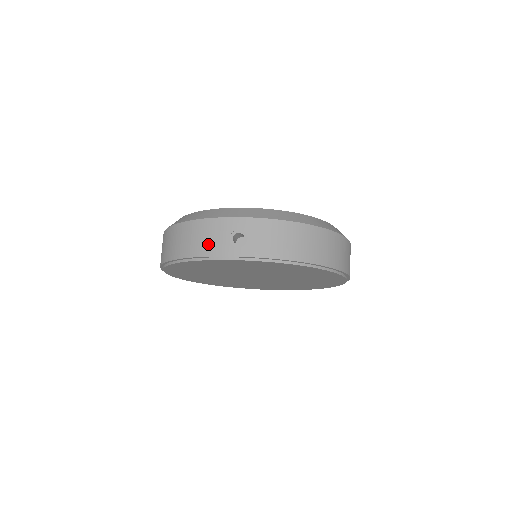
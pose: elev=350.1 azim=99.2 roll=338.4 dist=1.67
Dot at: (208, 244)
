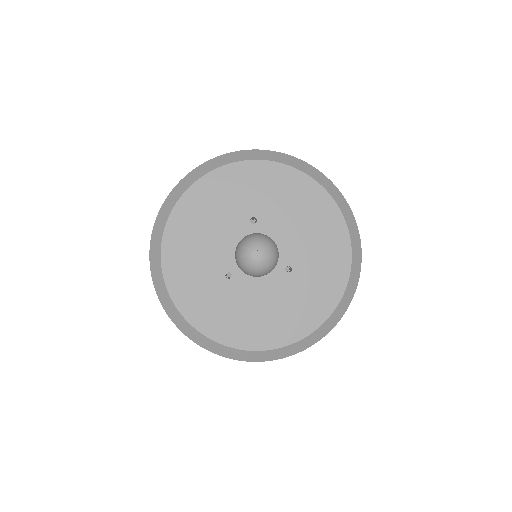
Dot at: occluded
